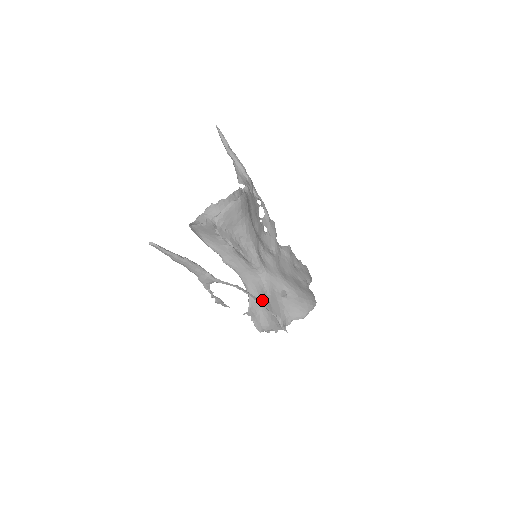
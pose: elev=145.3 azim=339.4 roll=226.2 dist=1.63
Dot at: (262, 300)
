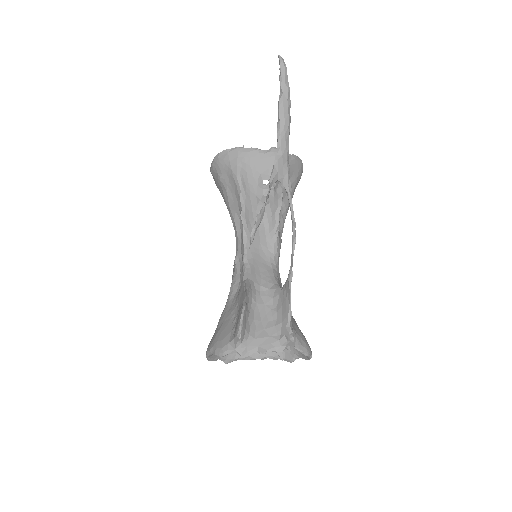
Dot at: (291, 276)
